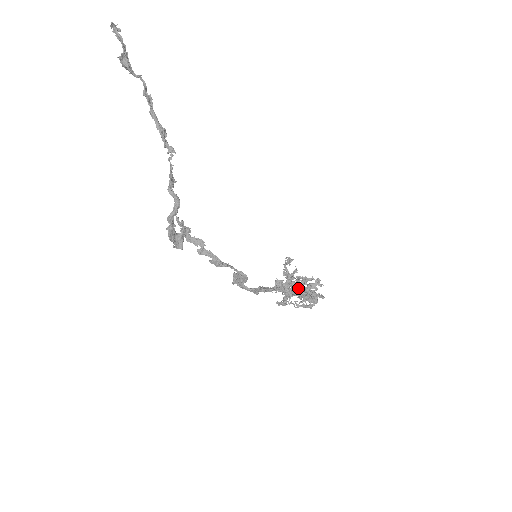
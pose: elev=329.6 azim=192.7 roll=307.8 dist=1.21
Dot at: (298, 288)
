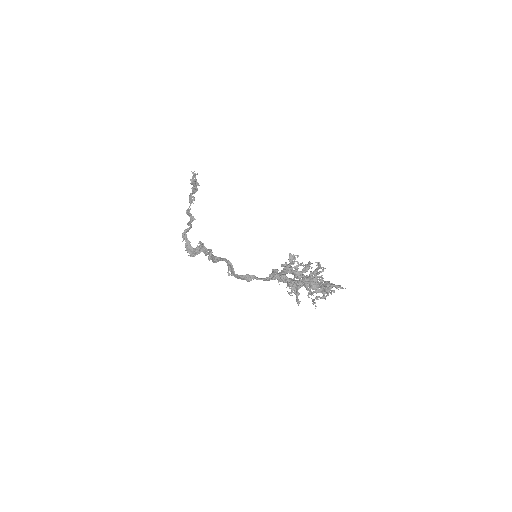
Dot at: (284, 268)
